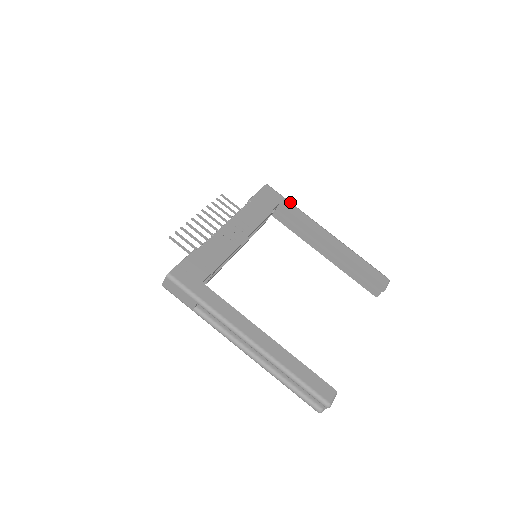
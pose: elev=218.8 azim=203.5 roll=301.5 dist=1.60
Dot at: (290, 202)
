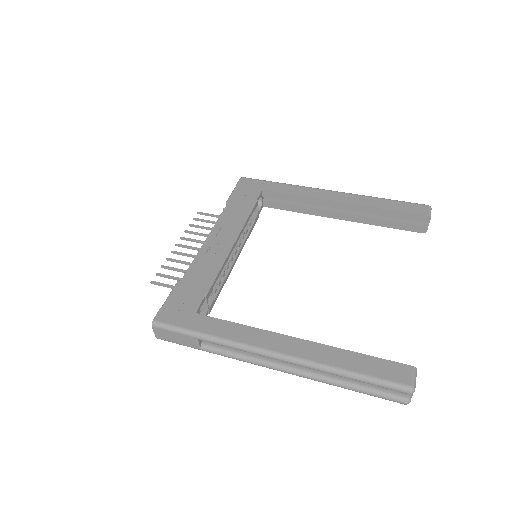
Dot at: (274, 182)
